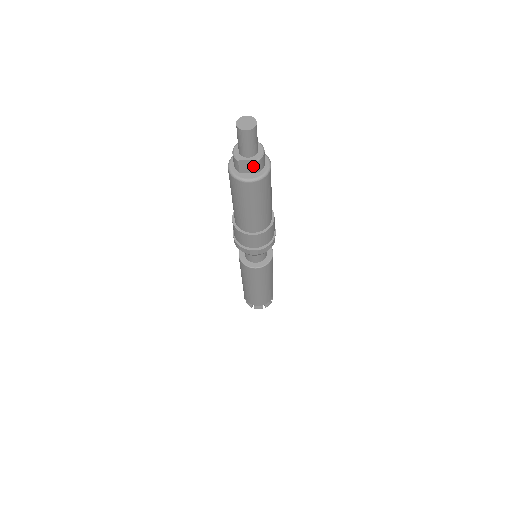
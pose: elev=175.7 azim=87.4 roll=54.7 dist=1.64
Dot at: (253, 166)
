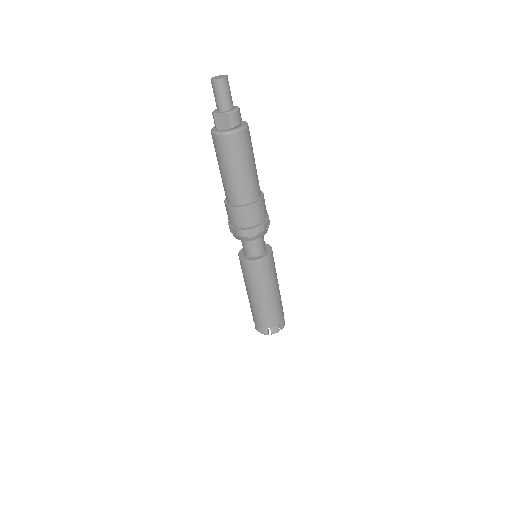
Dot at: (226, 120)
